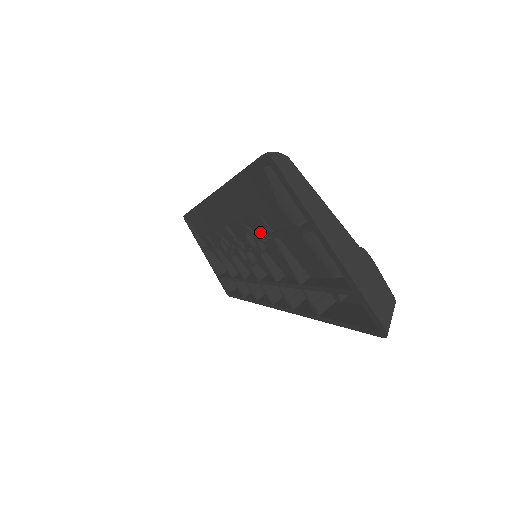
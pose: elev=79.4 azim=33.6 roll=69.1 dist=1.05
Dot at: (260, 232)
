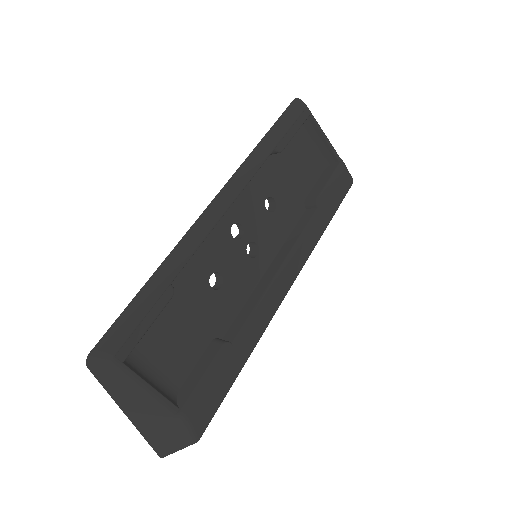
Dot at: (192, 300)
